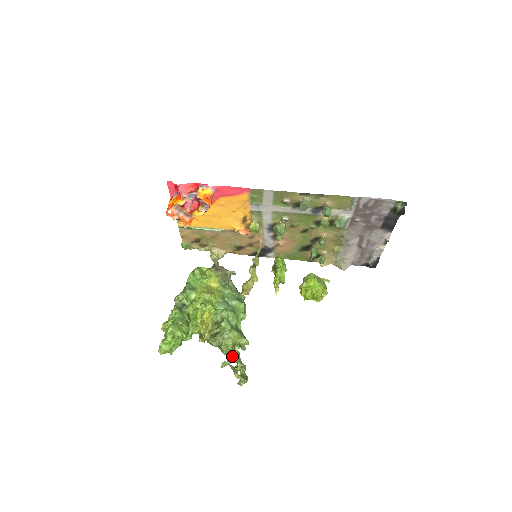
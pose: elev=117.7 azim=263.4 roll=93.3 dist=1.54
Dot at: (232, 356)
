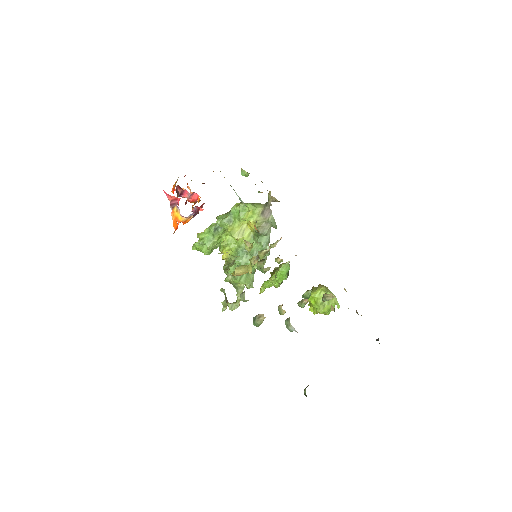
Dot at: (236, 286)
